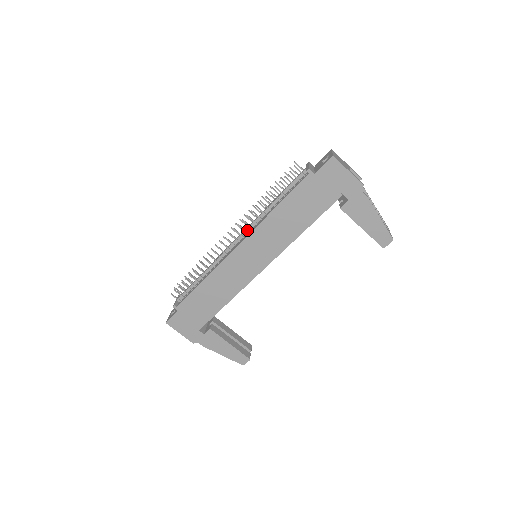
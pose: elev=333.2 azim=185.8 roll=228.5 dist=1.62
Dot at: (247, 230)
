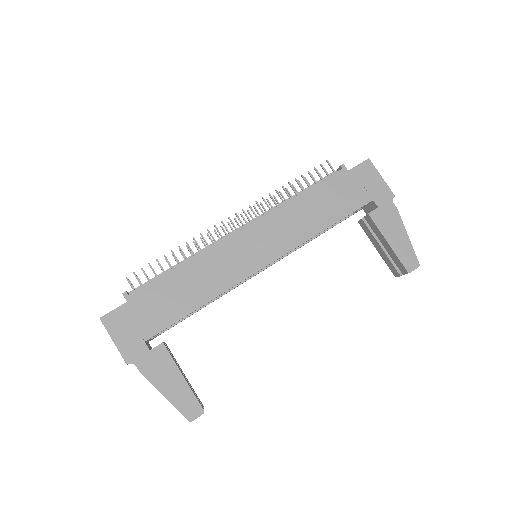
Dot at: occluded
